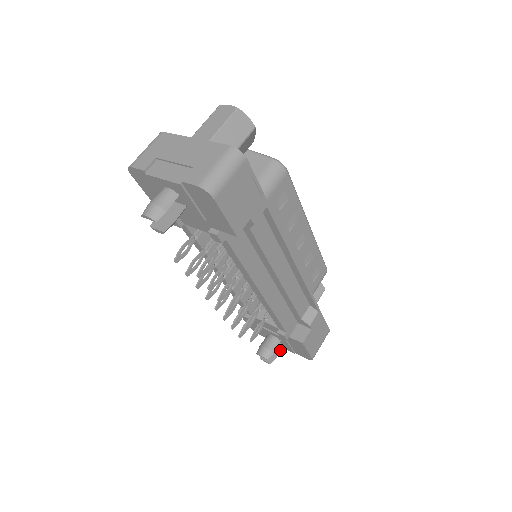
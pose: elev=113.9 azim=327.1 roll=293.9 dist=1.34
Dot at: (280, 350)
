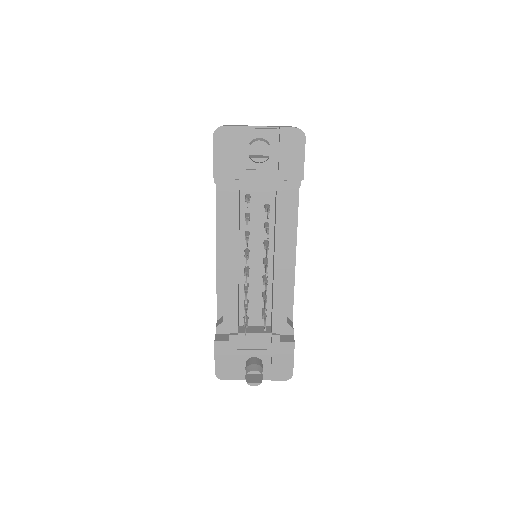
Dot at: occluded
